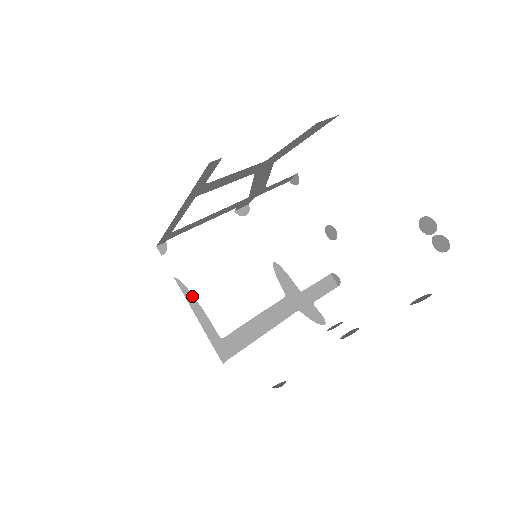
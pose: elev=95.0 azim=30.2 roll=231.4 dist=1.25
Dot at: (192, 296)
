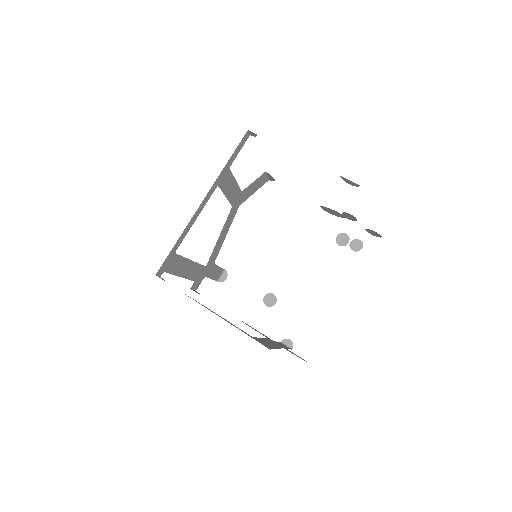
Dot at: (207, 308)
